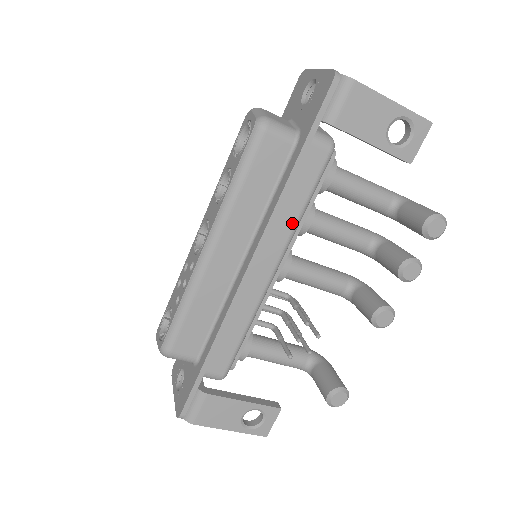
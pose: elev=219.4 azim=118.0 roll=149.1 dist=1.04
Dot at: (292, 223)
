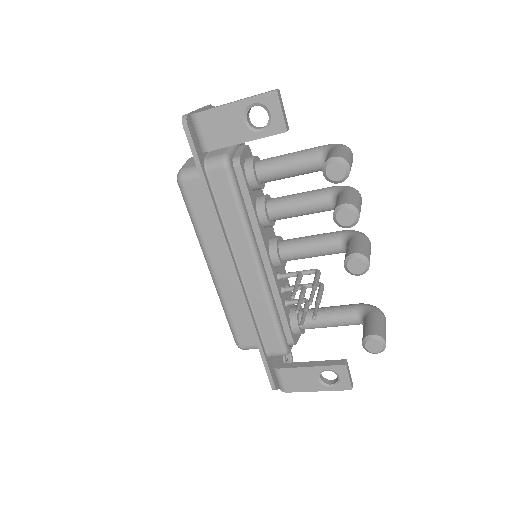
Dot at: (241, 228)
